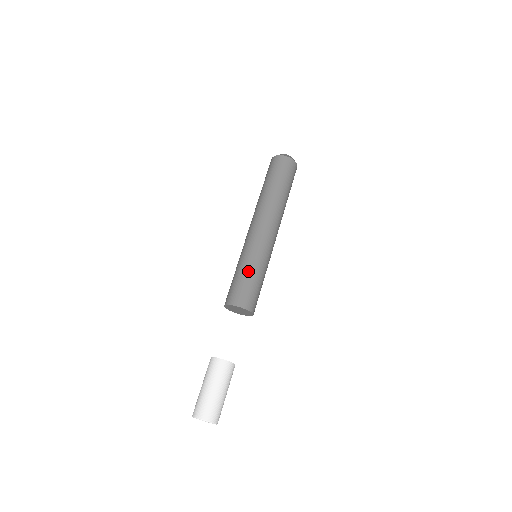
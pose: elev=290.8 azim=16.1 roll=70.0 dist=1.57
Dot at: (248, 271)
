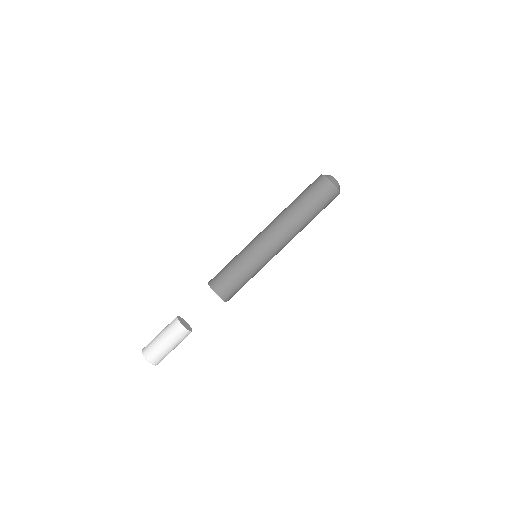
Dot at: (241, 271)
